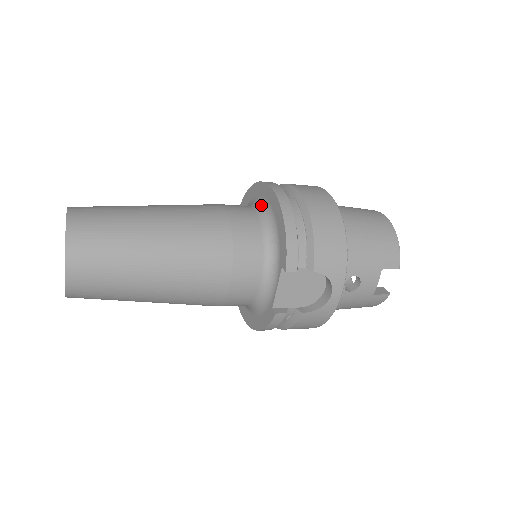
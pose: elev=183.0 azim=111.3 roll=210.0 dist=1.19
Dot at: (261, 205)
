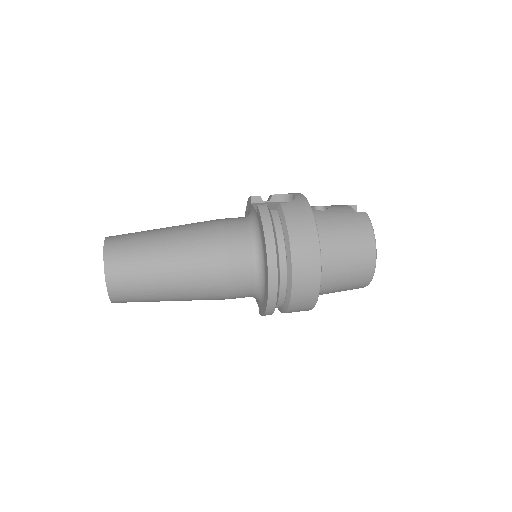
Dot at: (261, 273)
